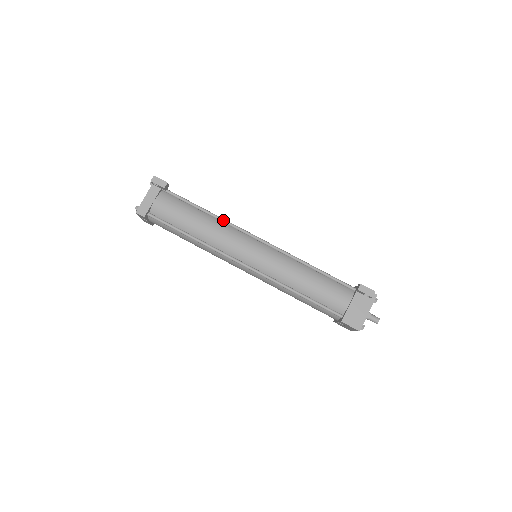
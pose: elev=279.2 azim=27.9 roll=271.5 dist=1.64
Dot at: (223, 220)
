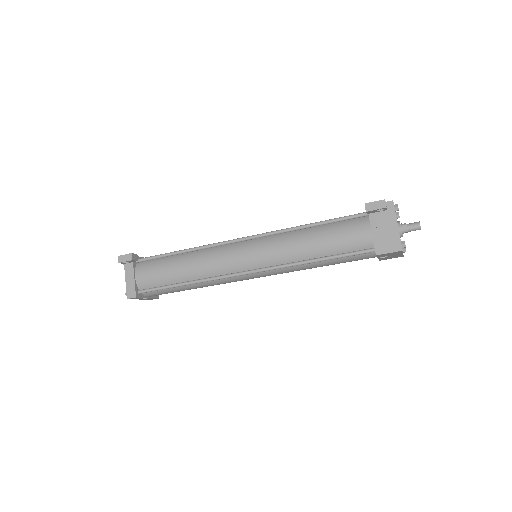
Dot at: (201, 247)
